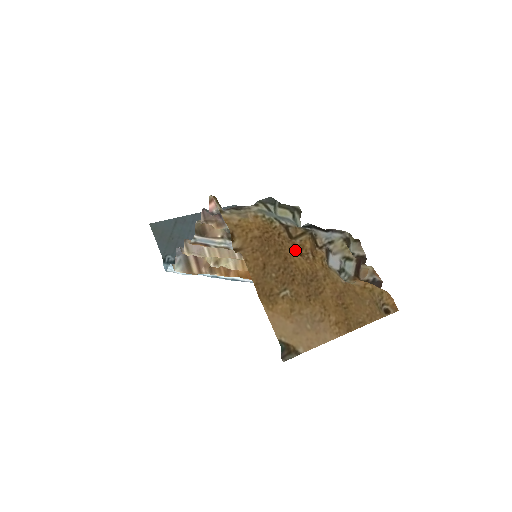
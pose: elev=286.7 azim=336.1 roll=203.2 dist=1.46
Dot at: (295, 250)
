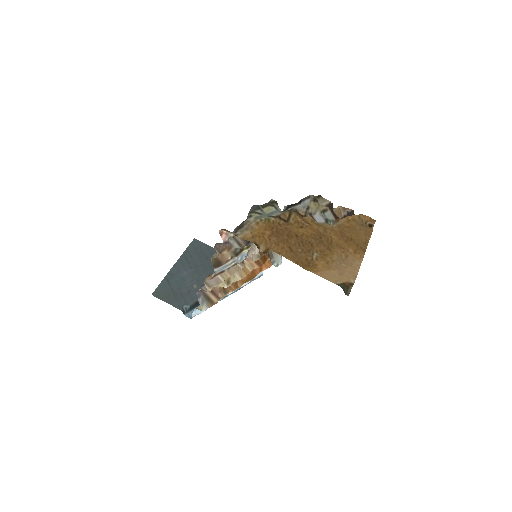
Dot at: (296, 227)
